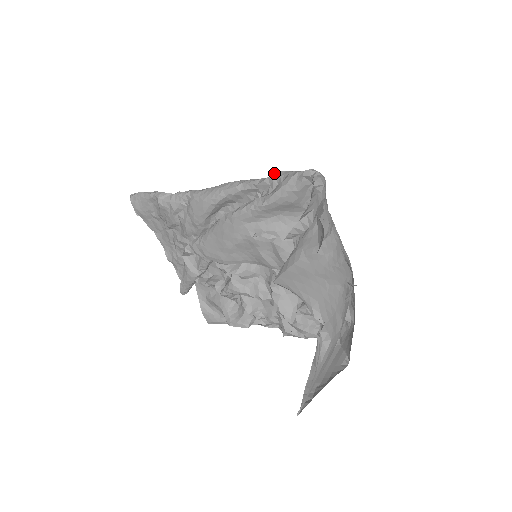
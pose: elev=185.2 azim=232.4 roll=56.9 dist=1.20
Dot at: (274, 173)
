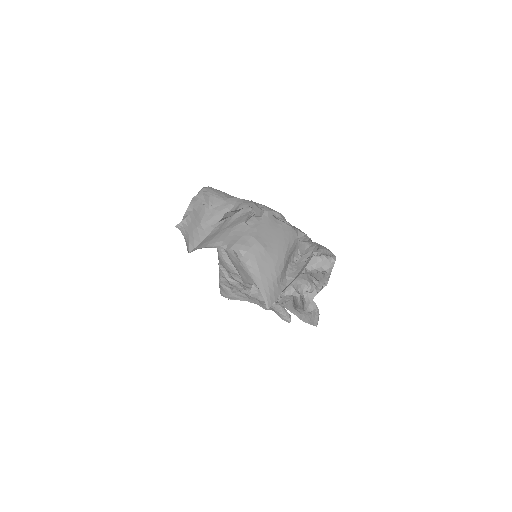
Dot at: occluded
